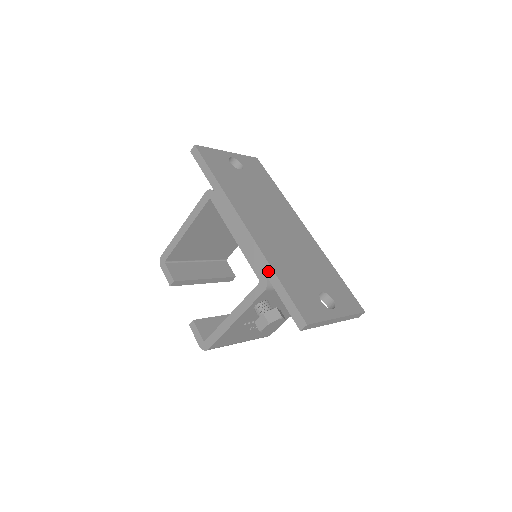
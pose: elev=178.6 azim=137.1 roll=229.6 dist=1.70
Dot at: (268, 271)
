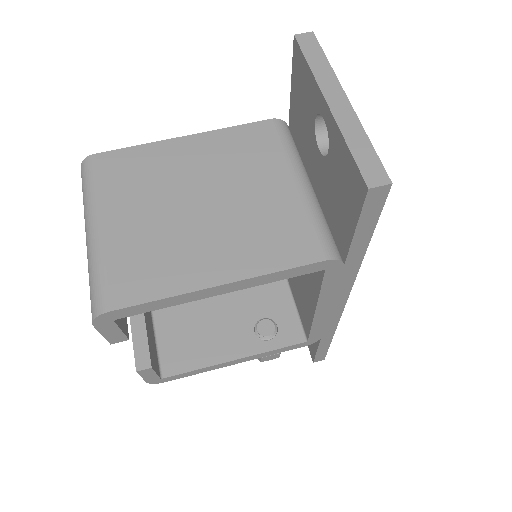
Dot at: (328, 336)
